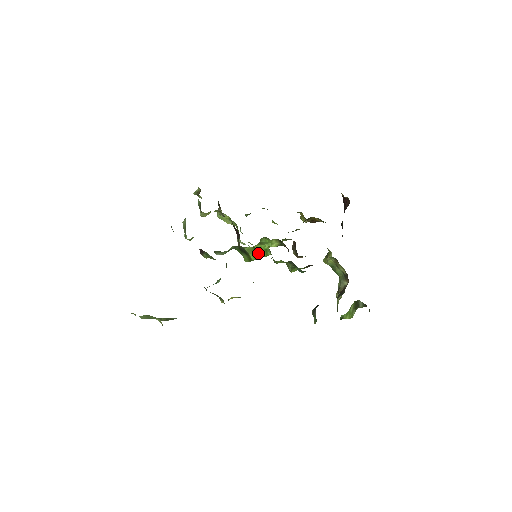
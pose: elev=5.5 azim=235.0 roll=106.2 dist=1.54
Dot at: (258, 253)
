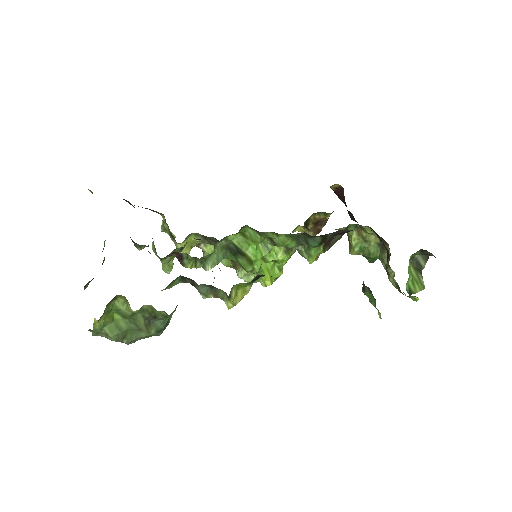
Dot at: (254, 245)
